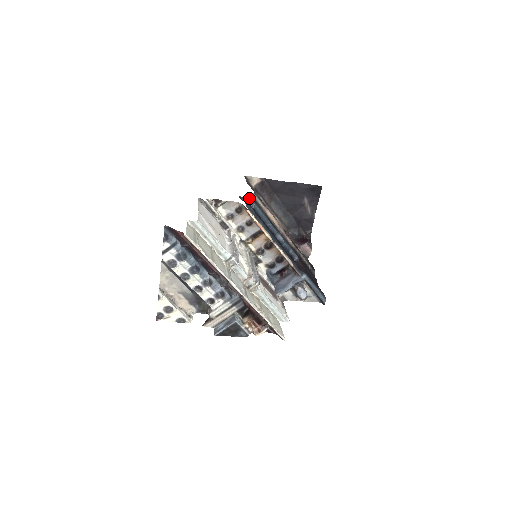
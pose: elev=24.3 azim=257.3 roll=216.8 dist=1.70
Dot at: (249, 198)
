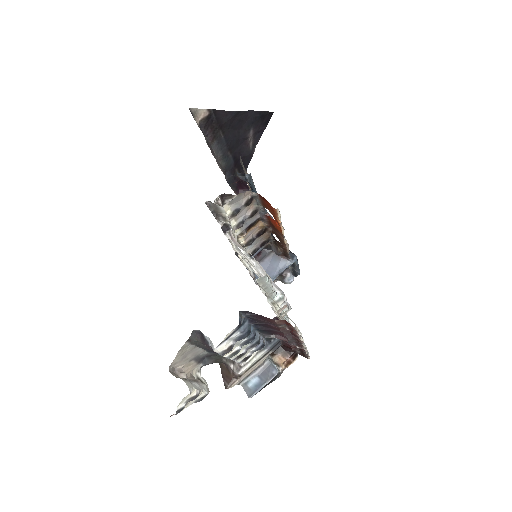
Dot at: (250, 173)
